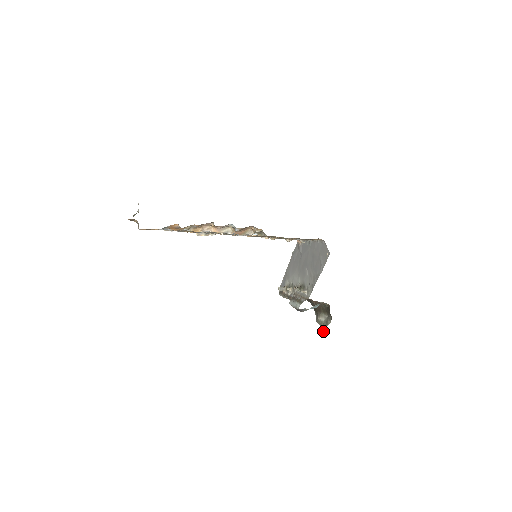
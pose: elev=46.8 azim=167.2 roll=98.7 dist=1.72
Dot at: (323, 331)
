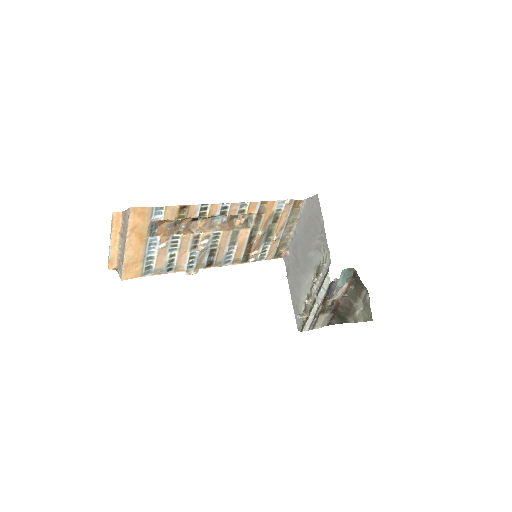
Dot at: (370, 316)
